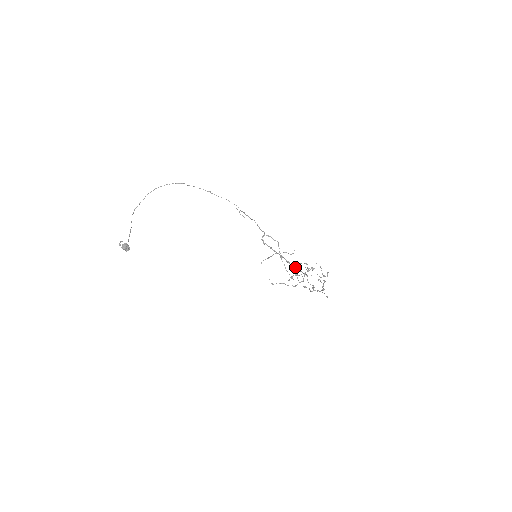
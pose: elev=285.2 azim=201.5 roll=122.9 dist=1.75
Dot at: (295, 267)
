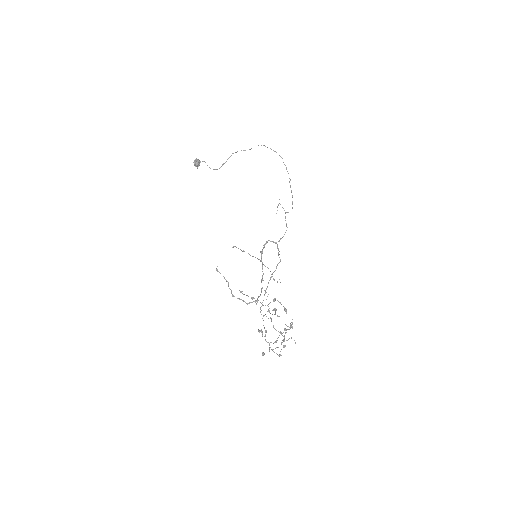
Dot at: (261, 290)
